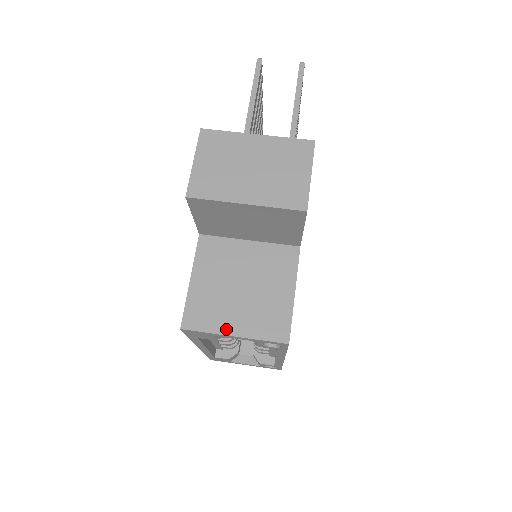
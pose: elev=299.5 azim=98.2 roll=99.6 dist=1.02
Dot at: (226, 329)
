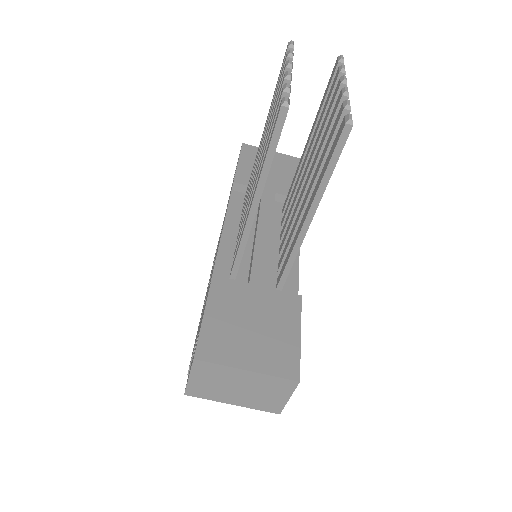
Dot at: occluded
